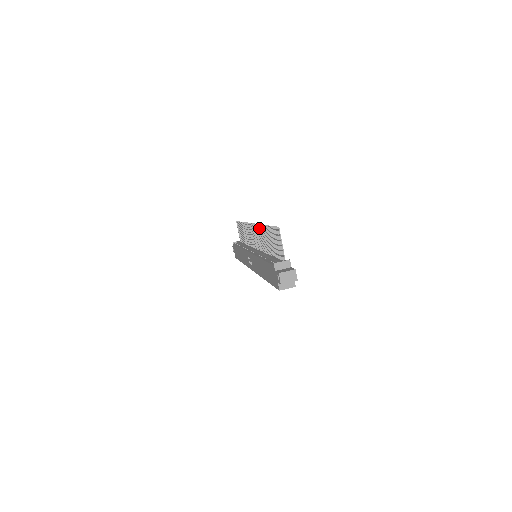
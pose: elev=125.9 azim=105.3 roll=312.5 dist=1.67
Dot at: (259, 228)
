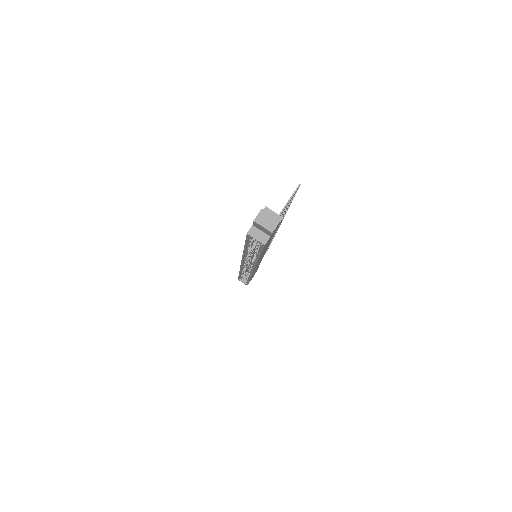
Dot at: occluded
